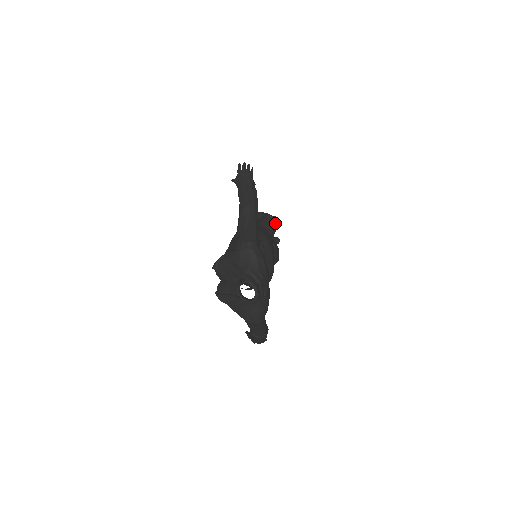
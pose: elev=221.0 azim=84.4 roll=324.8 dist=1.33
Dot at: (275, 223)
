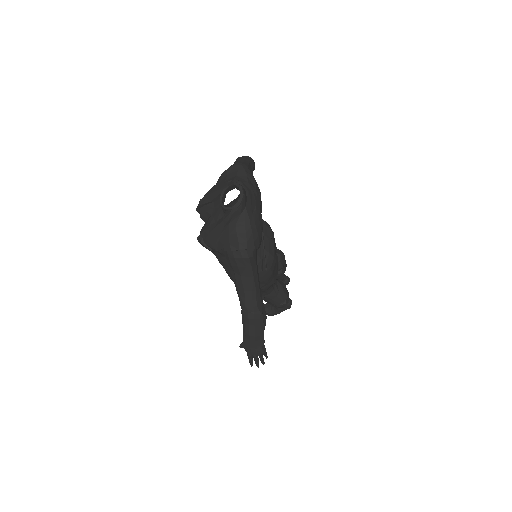
Dot at: (283, 254)
